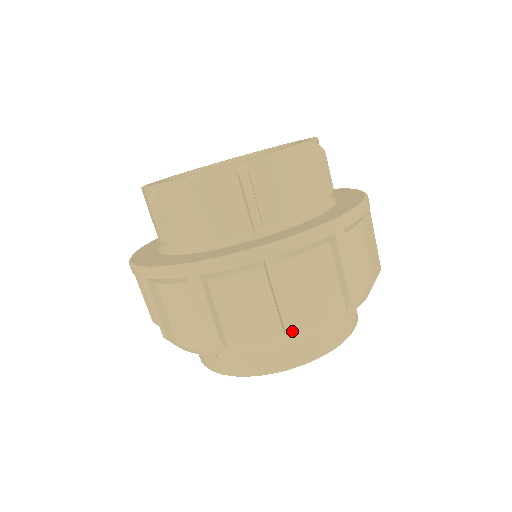
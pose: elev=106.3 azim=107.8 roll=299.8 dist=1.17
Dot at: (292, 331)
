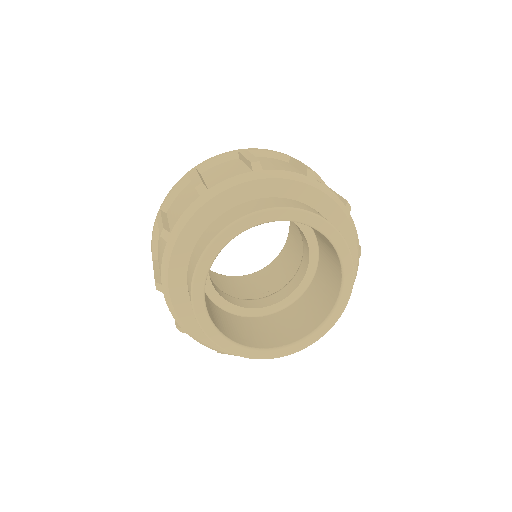
Dot at: (258, 167)
